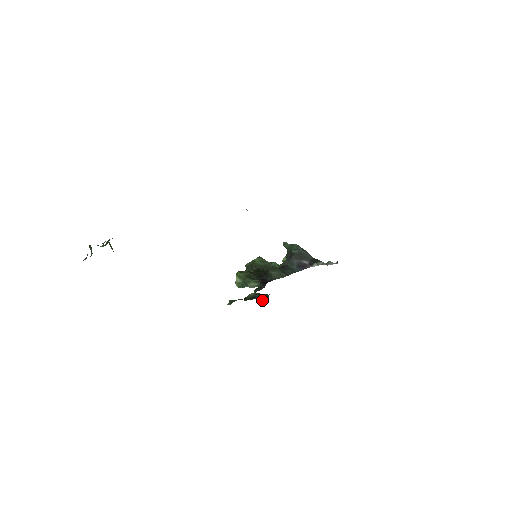
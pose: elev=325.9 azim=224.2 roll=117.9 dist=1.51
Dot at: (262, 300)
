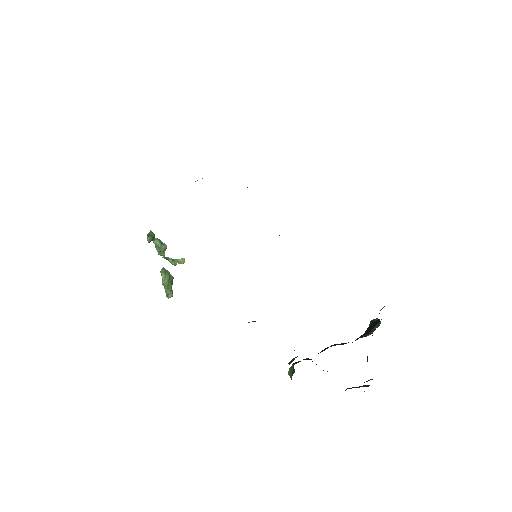
Dot at: occluded
